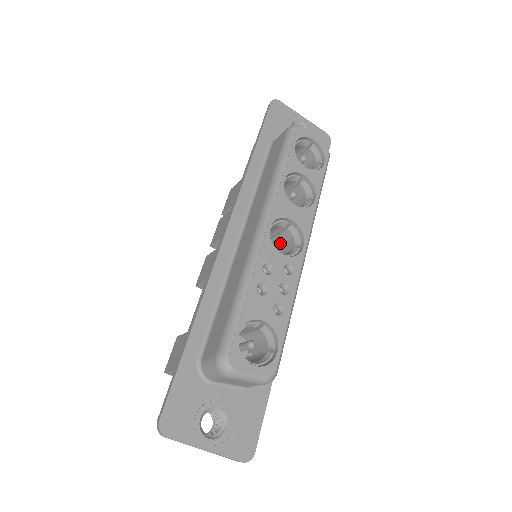
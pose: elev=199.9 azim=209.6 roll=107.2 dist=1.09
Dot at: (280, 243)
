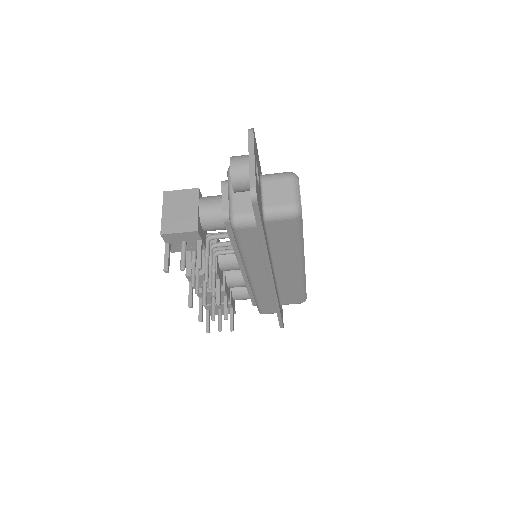
Dot at: occluded
